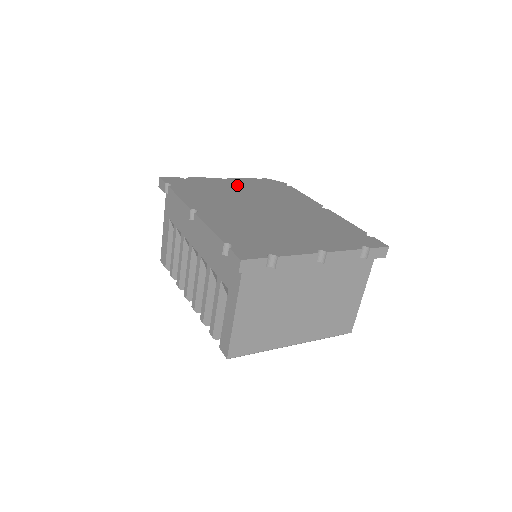
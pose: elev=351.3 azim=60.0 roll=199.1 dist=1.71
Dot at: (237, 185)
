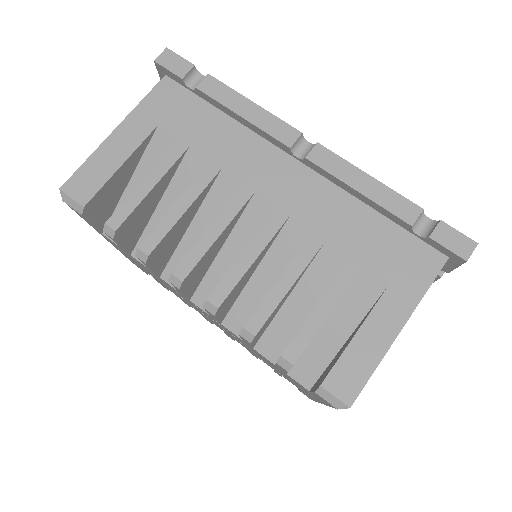
Dot at: occluded
